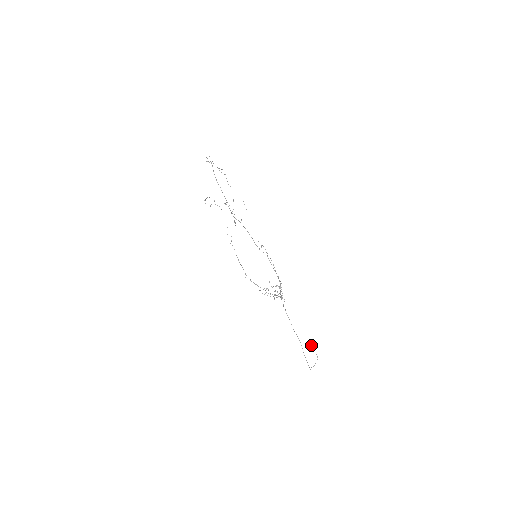
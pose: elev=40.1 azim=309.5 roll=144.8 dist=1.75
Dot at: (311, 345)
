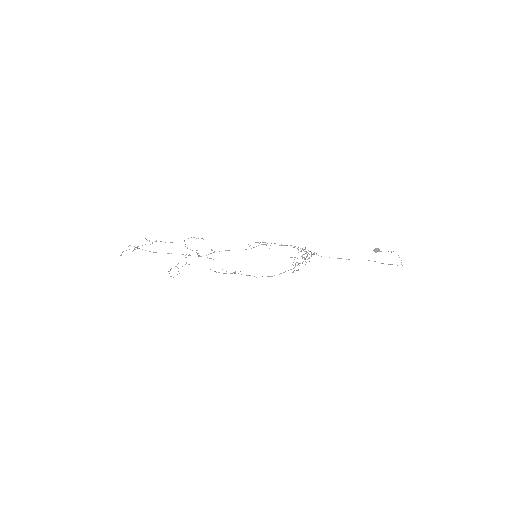
Dot at: (378, 251)
